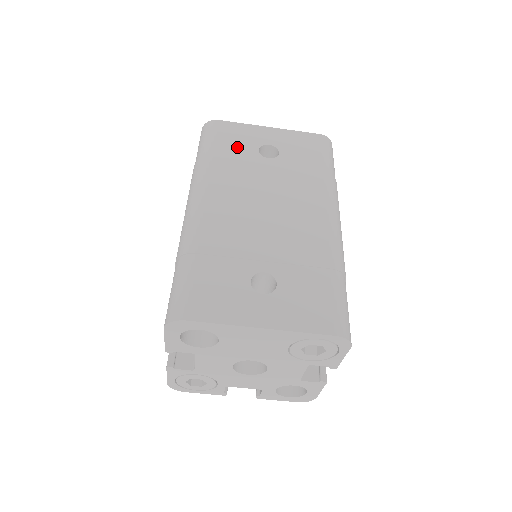
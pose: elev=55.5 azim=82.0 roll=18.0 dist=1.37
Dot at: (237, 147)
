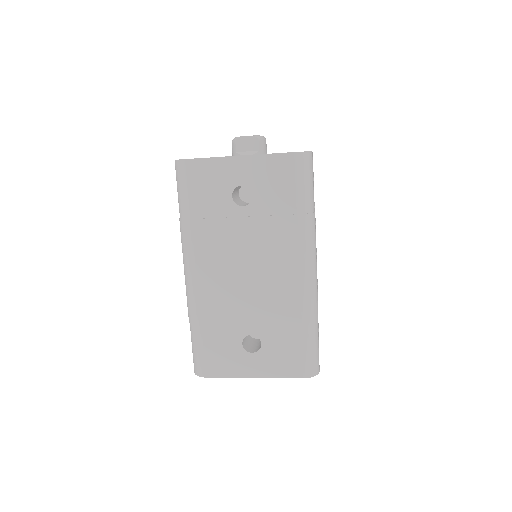
Dot at: (211, 198)
